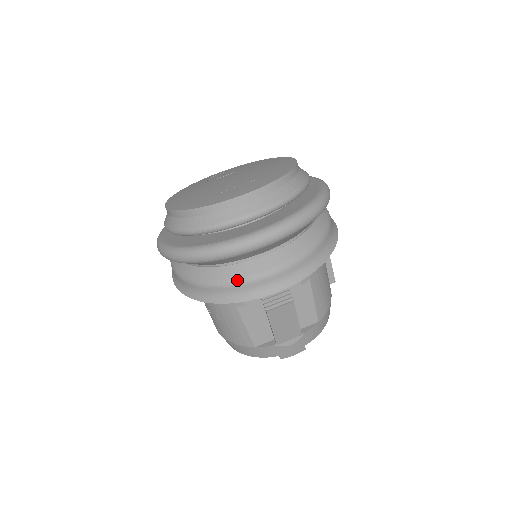
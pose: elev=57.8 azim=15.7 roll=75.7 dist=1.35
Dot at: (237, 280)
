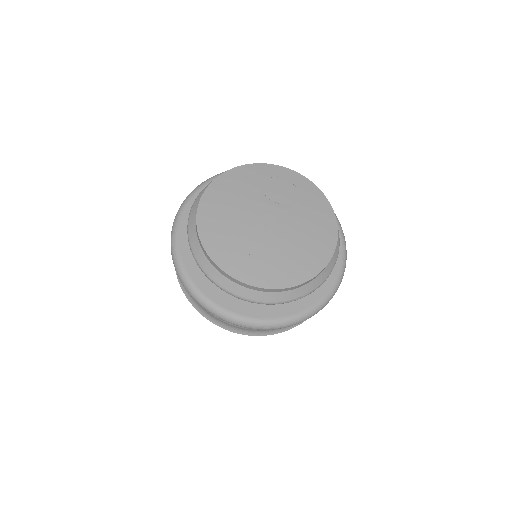
Dot at: occluded
